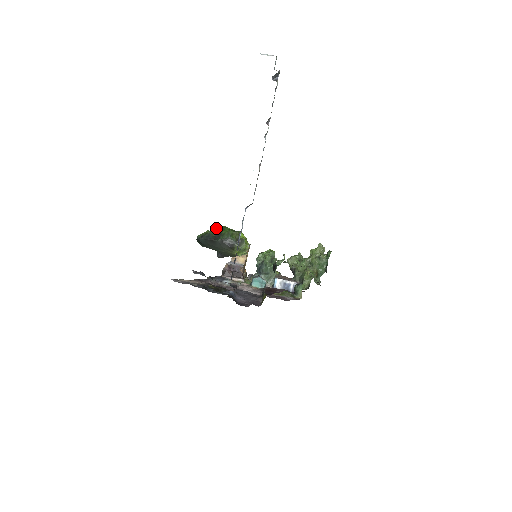
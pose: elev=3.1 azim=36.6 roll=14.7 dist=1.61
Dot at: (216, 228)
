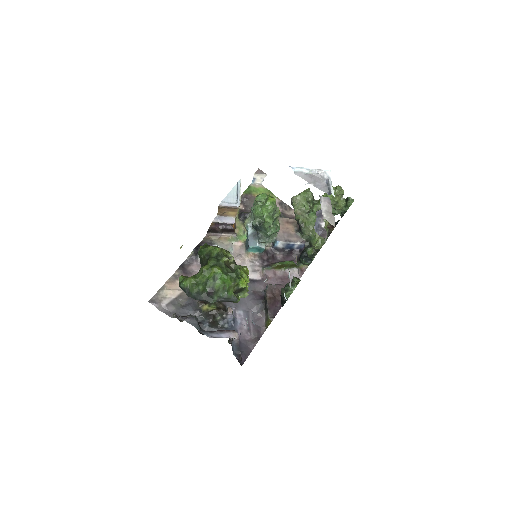
Dot at: (205, 273)
